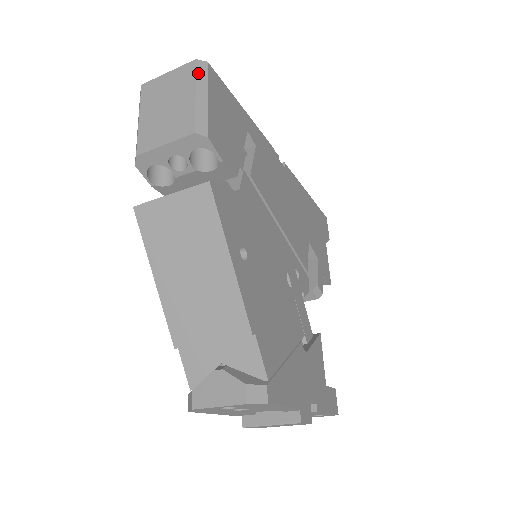
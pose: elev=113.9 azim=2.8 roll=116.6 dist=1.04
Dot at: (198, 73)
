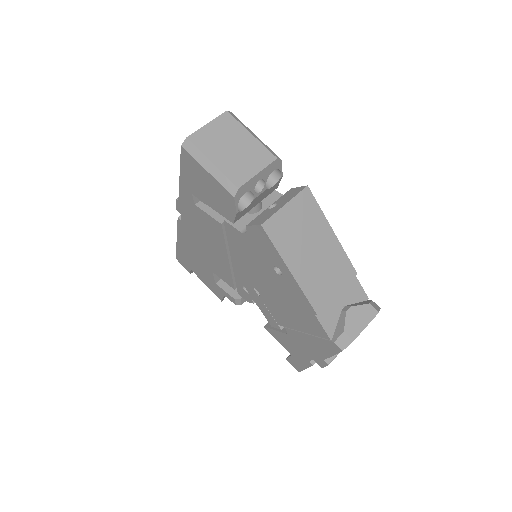
Dot at: (237, 120)
